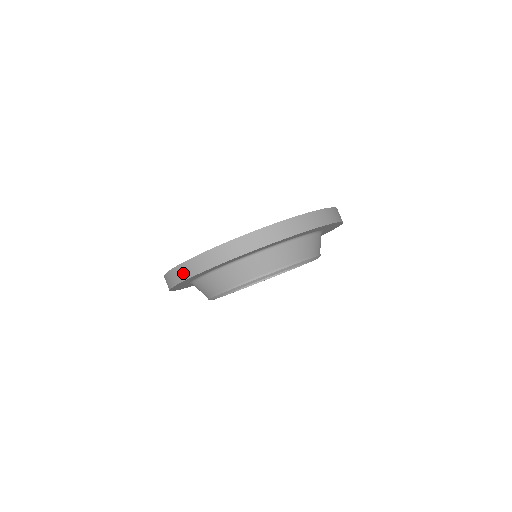
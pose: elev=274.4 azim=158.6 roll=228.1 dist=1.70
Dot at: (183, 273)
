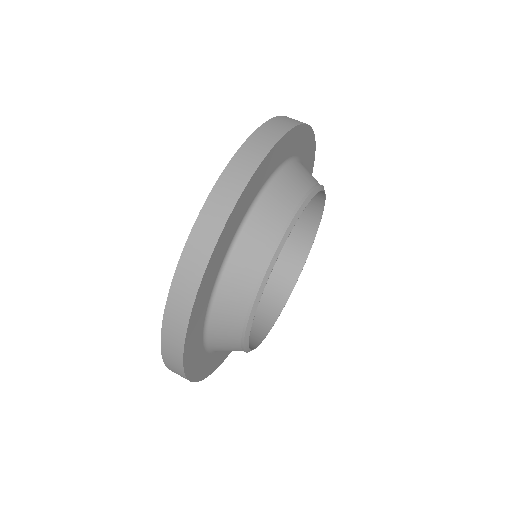
Dot at: (230, 188)
